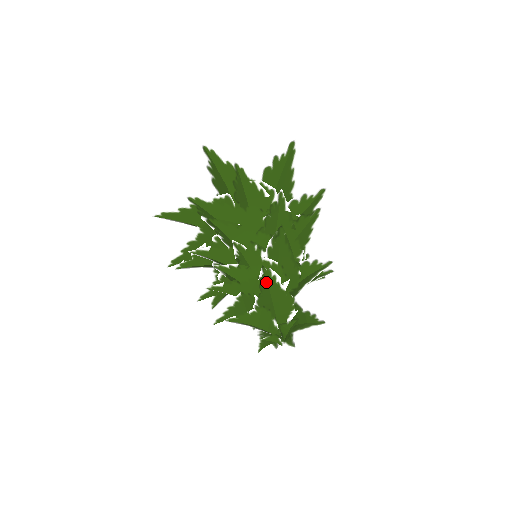
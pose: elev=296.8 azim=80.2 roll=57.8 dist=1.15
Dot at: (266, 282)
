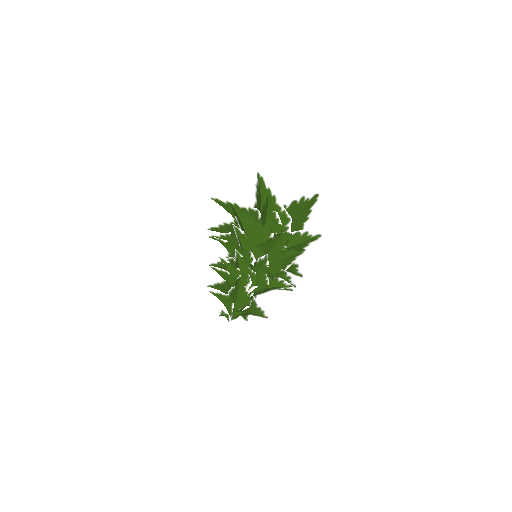
Dot at: (239, 284)
